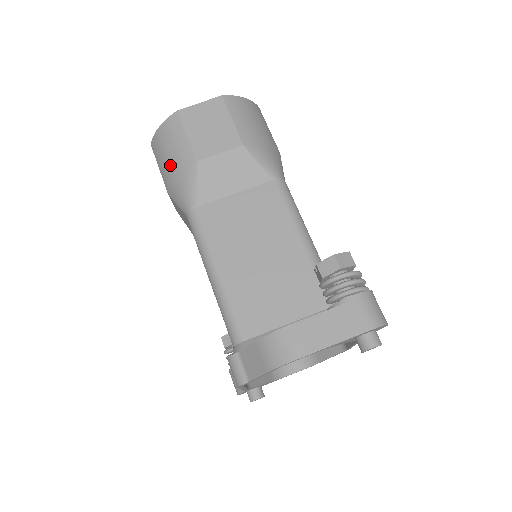
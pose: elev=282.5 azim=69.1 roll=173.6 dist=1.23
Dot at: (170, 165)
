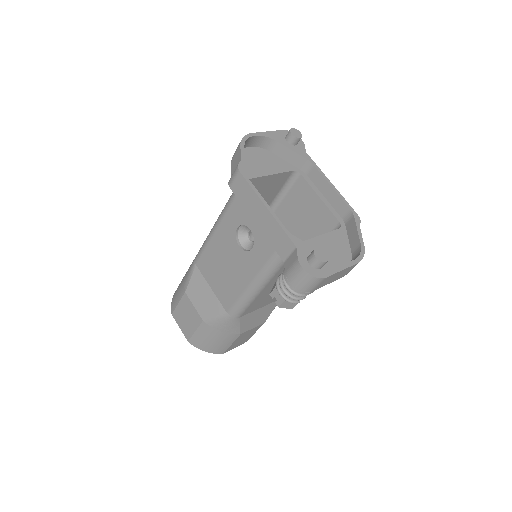
Dot at: (181, 284)
